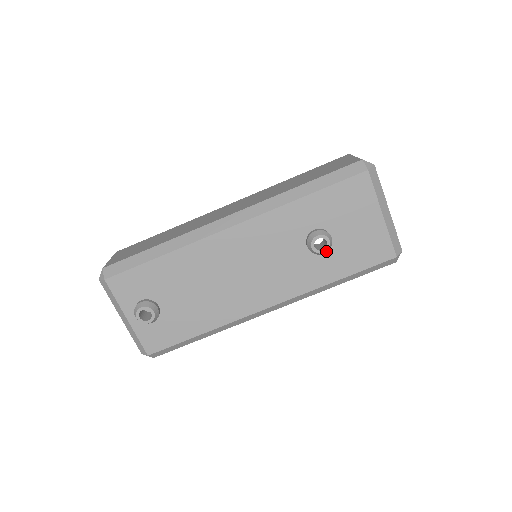
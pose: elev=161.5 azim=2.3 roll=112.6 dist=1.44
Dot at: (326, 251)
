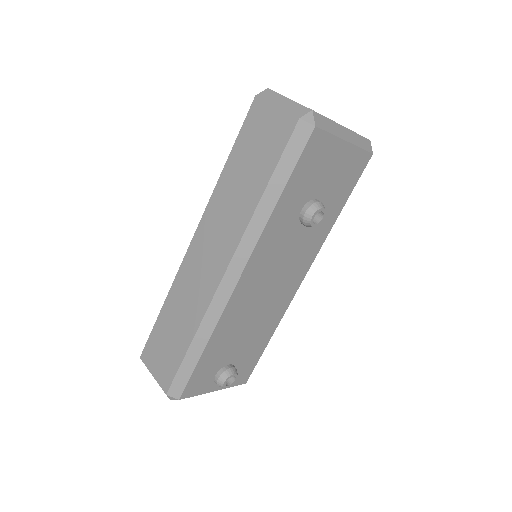
Dot at: (325, 216)
